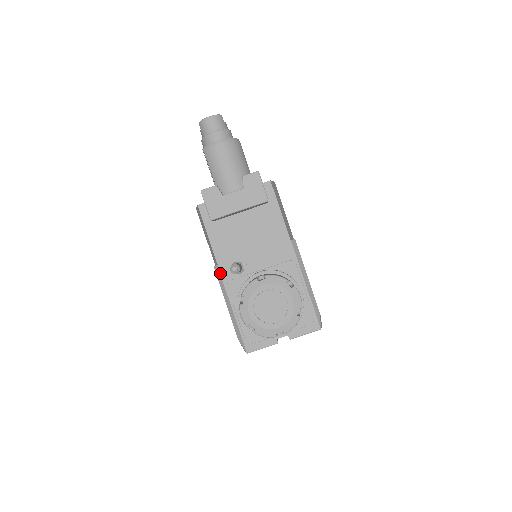
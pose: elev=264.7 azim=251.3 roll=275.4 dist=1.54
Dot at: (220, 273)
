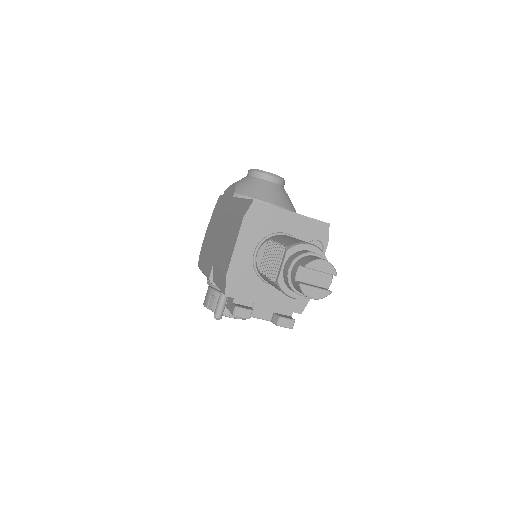
Dot at: occluded
